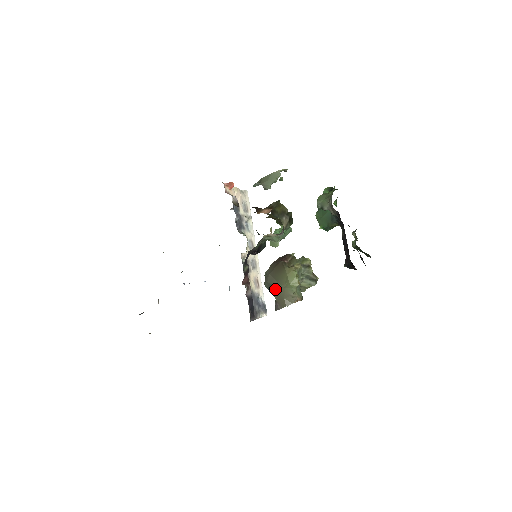
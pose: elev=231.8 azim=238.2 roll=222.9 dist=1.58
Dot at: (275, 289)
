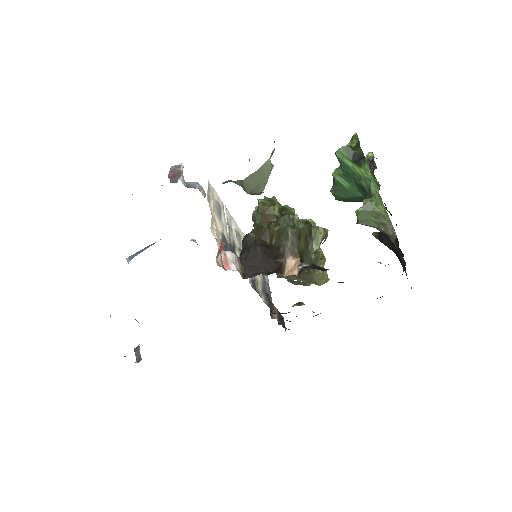
Dot at: occluded
